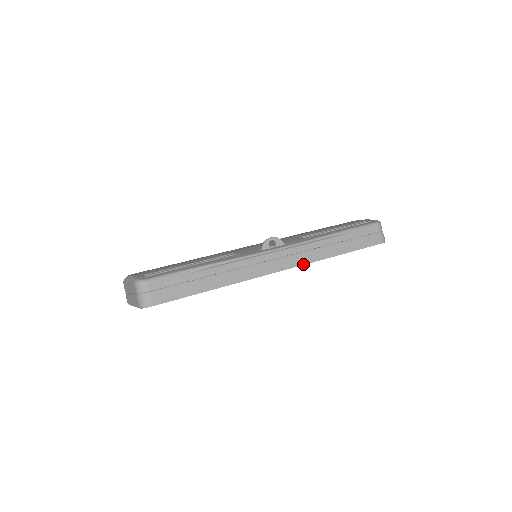
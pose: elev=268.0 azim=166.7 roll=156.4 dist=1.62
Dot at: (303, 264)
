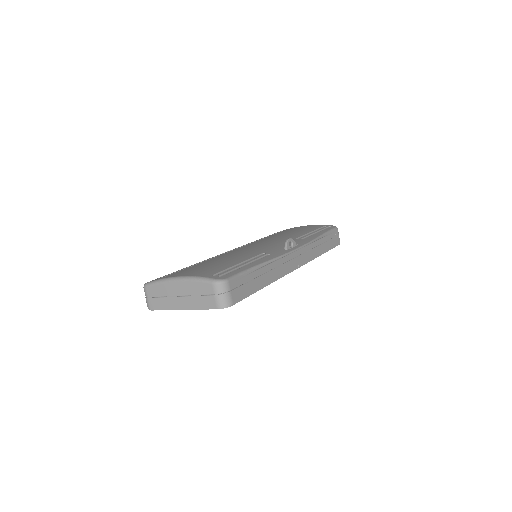
Dot at: (307, 262)
